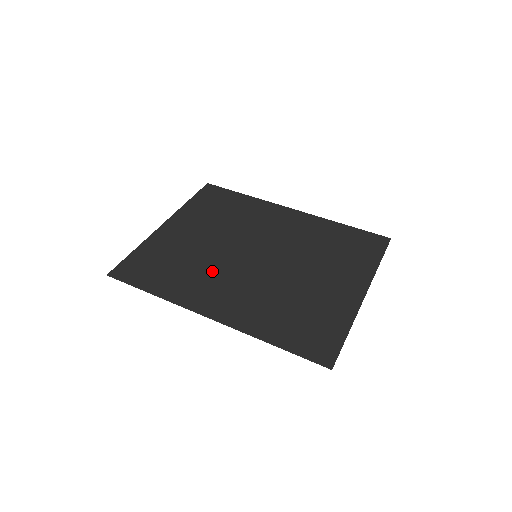
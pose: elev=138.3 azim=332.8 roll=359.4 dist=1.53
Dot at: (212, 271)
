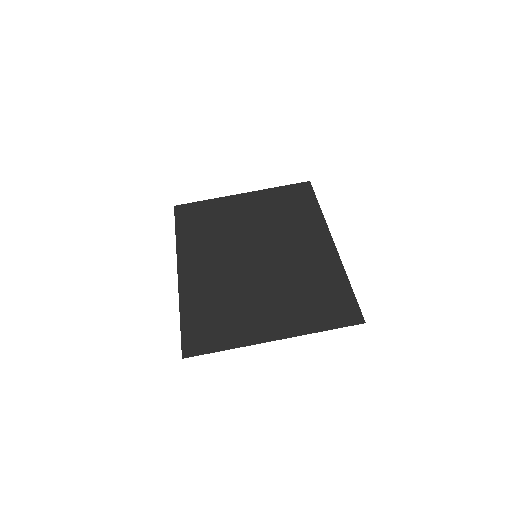
Dot at: (219, 245)
